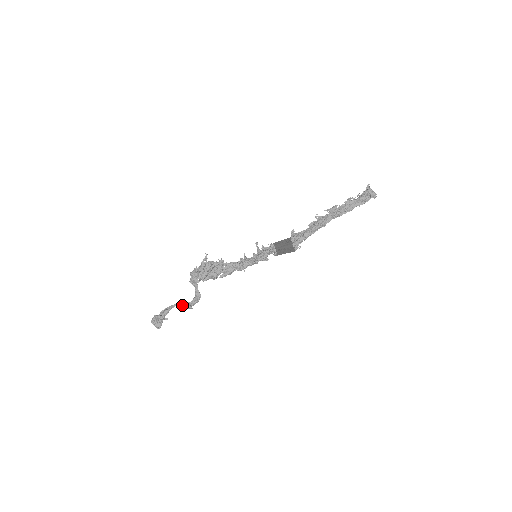
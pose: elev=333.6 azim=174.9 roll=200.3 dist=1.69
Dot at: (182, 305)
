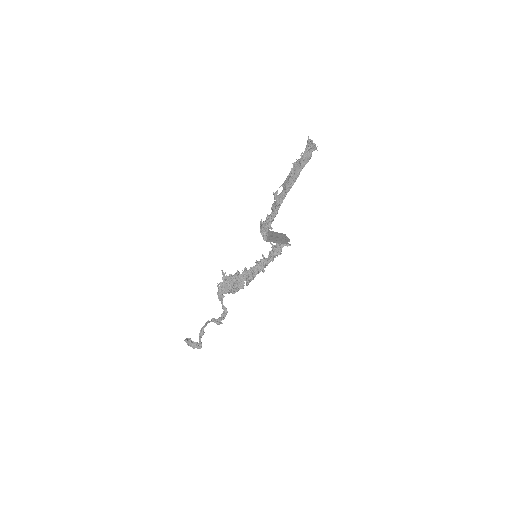
Dot at: occluded
